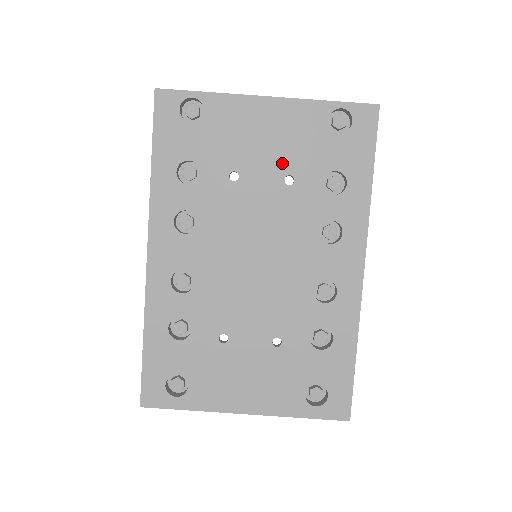
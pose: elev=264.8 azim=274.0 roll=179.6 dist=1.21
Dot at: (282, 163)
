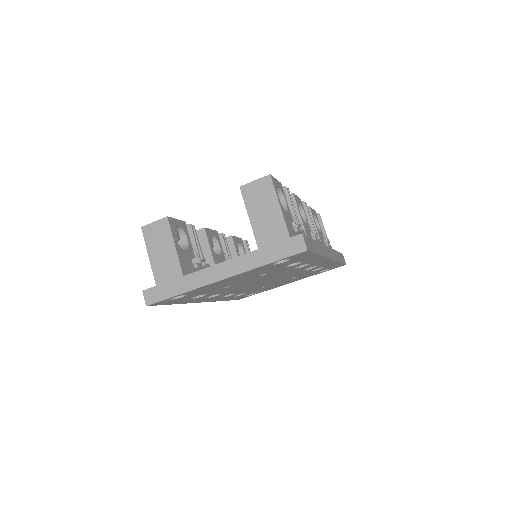
Dot at: (254, 276)
